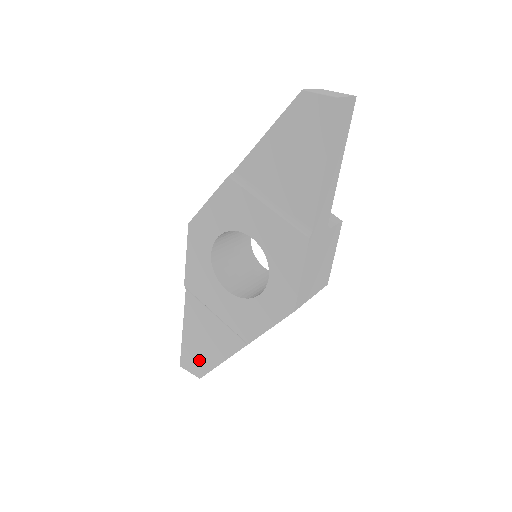
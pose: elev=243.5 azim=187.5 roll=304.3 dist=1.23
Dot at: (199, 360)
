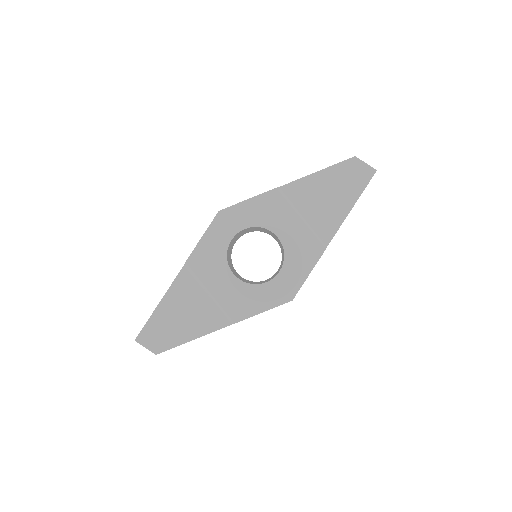
Dot at: (165, 335)
